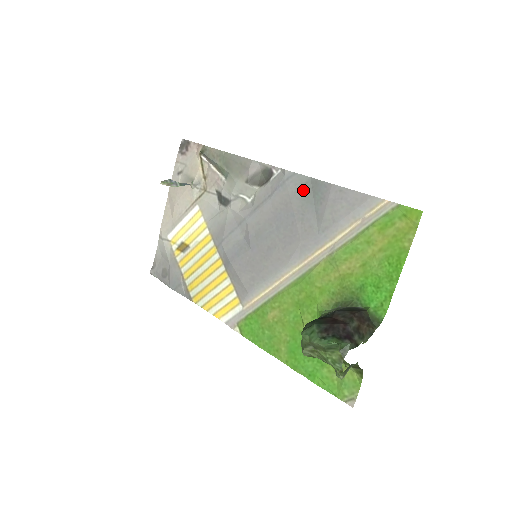
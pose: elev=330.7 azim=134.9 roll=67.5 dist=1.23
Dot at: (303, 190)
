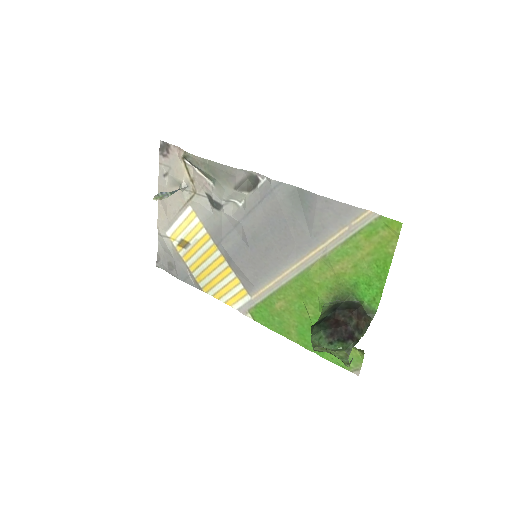
Dot at: (291, 198)
